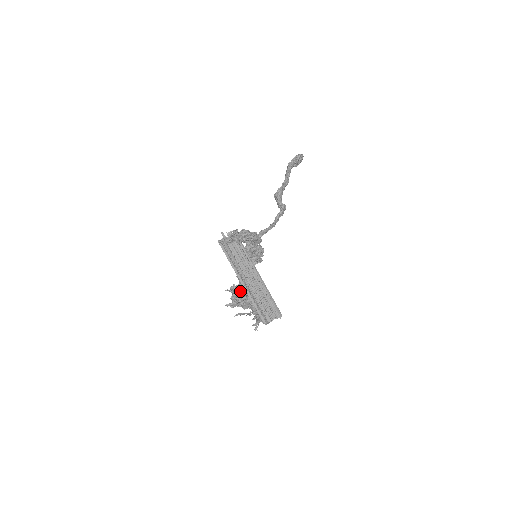
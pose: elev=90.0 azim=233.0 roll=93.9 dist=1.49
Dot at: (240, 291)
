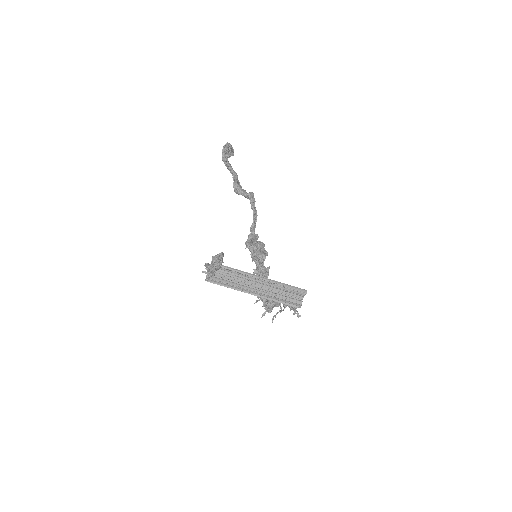
Dot at: occluded
